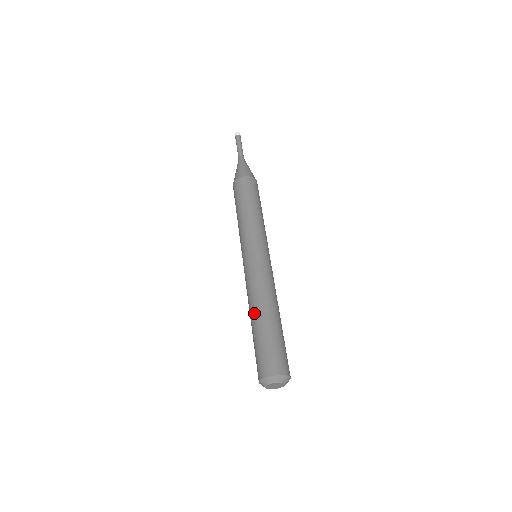
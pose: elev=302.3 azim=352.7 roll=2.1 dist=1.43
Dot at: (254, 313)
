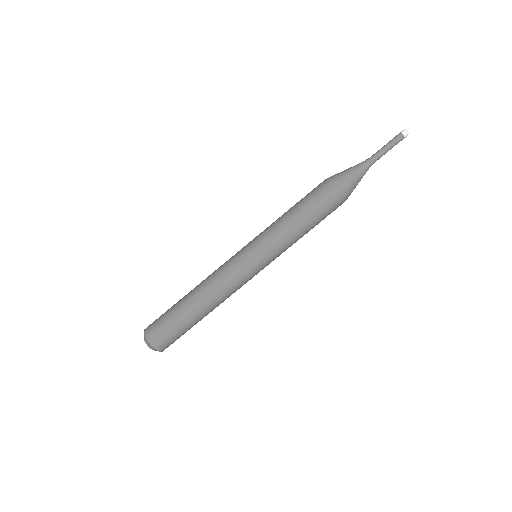
Dot at: (193, 293)
